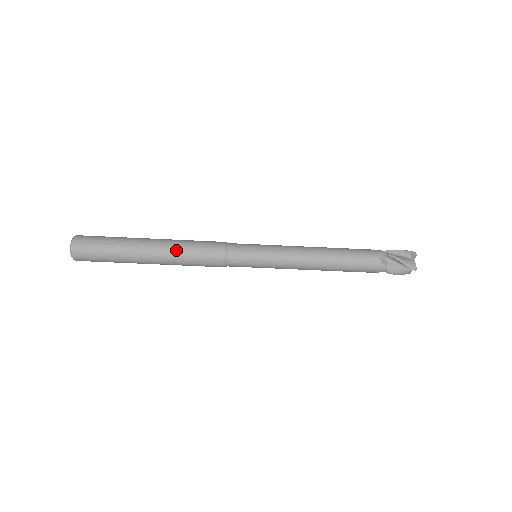
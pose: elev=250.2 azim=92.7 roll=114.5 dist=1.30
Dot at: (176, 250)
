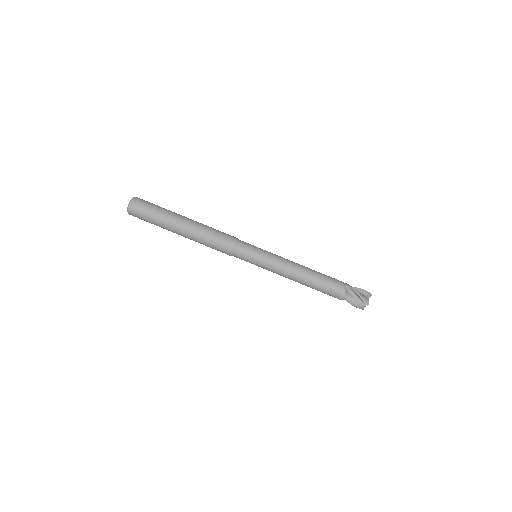
Dot at: (202, 230)
